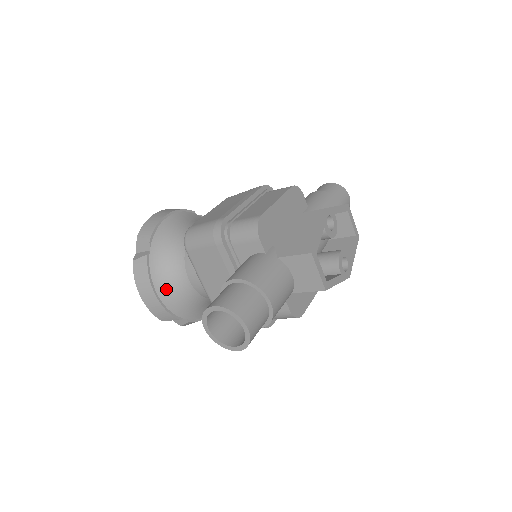
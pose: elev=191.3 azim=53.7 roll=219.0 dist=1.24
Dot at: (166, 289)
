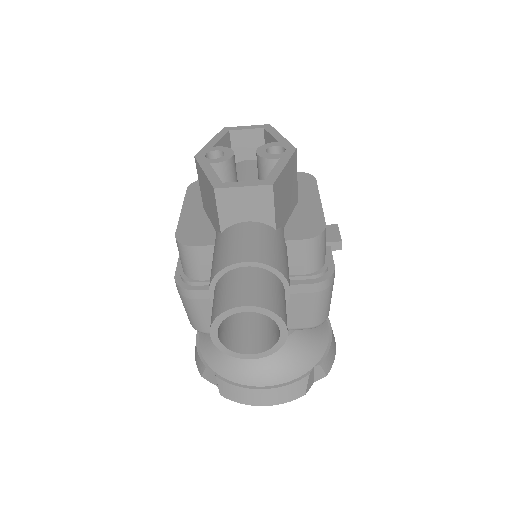
Dot at: (261, 374)
